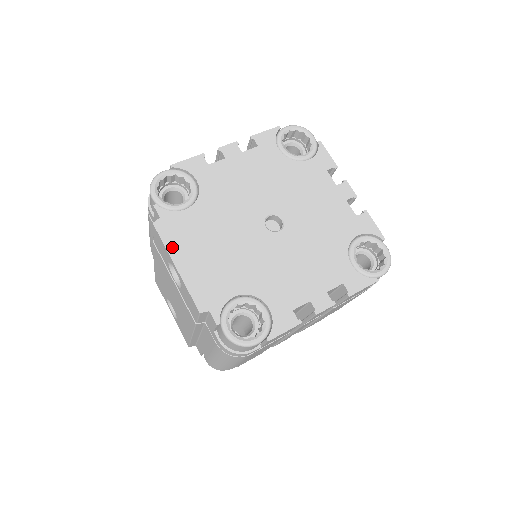
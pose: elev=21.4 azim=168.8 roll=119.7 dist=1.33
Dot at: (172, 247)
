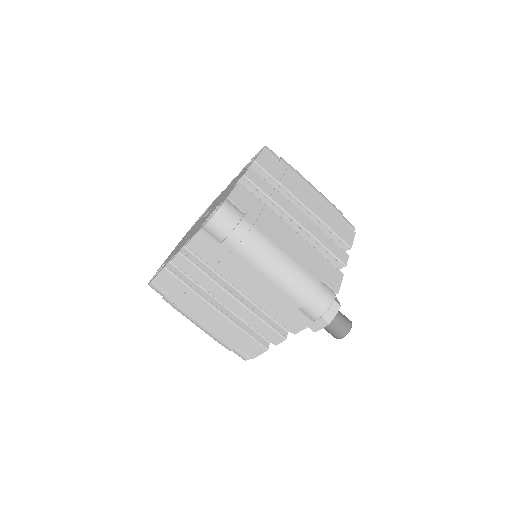
Dot at: occluded
